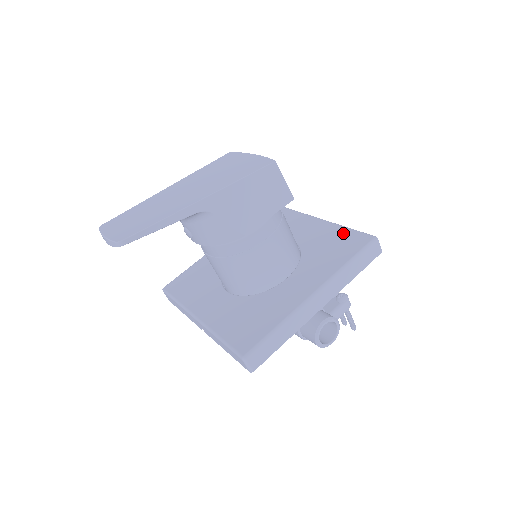
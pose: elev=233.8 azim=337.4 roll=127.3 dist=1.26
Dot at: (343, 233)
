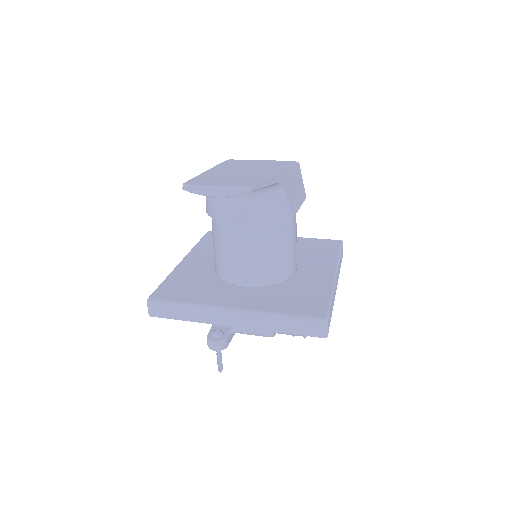
Dot at: (312, 241)
